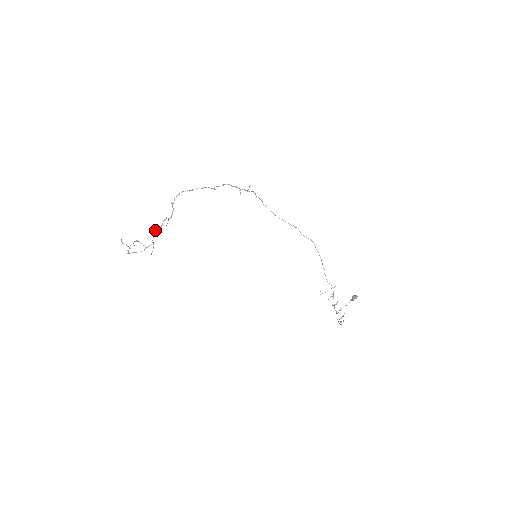
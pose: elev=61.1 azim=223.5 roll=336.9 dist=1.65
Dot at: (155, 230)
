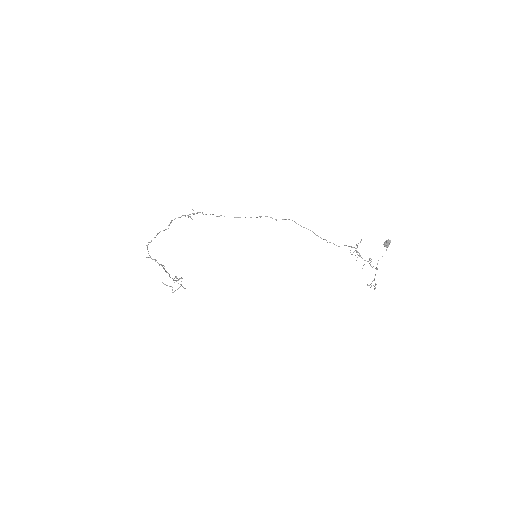
Dot at: occluded
